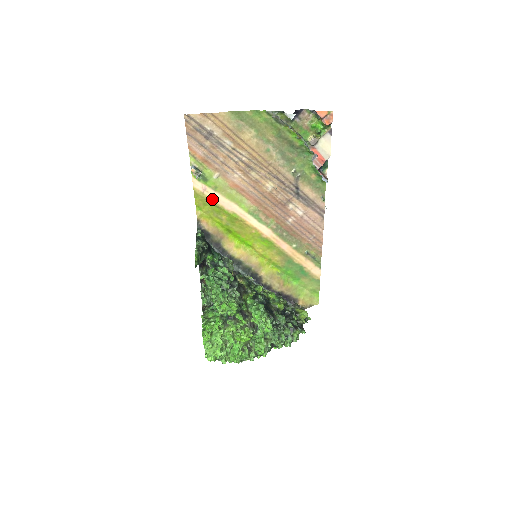
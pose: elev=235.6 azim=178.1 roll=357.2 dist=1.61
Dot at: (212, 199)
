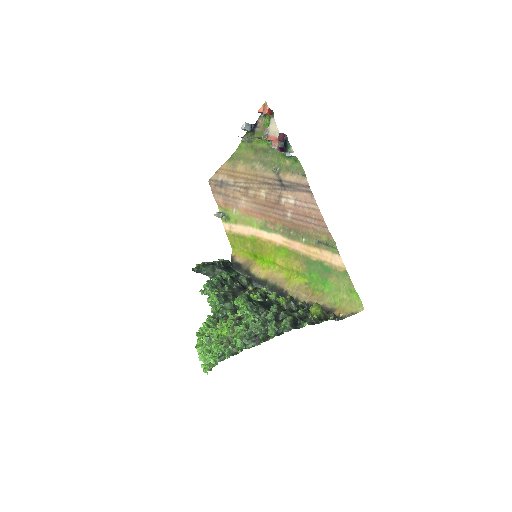
Dot at: (237, 232)
